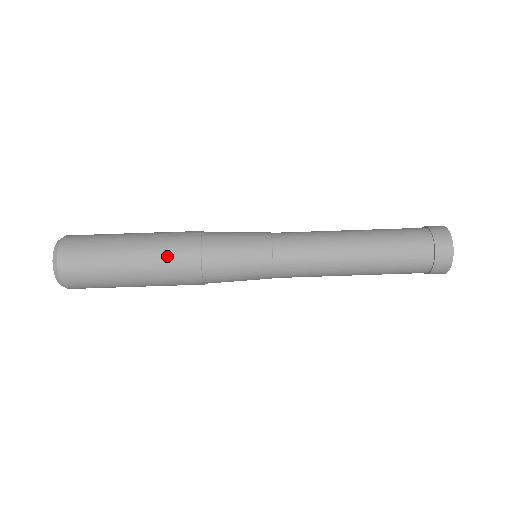
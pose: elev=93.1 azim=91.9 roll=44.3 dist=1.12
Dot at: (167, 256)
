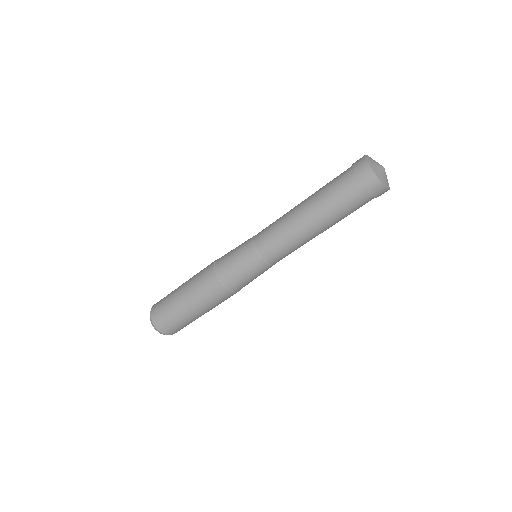
Dot at: (208, 298)
